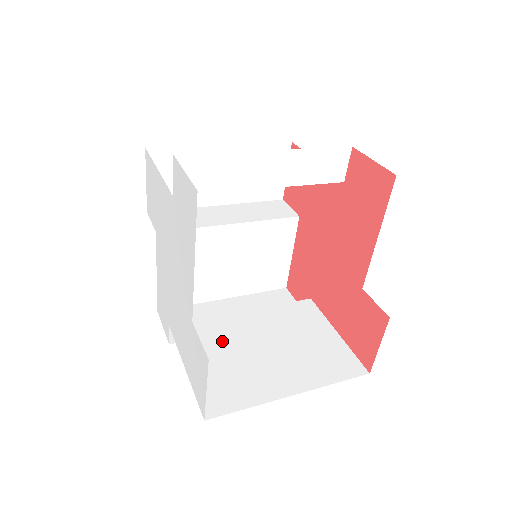
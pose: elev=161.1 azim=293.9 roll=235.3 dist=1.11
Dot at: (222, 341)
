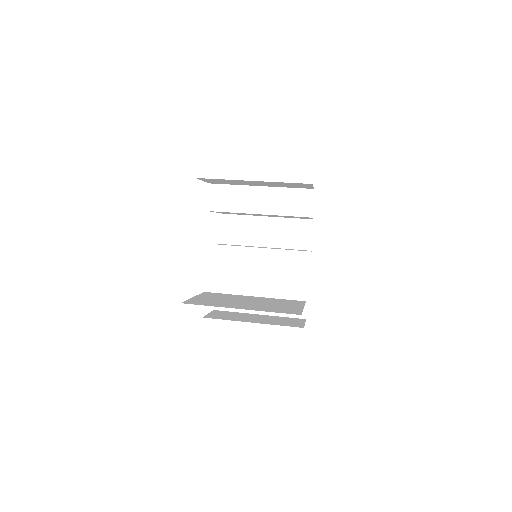
Dot at: (241, 267)
